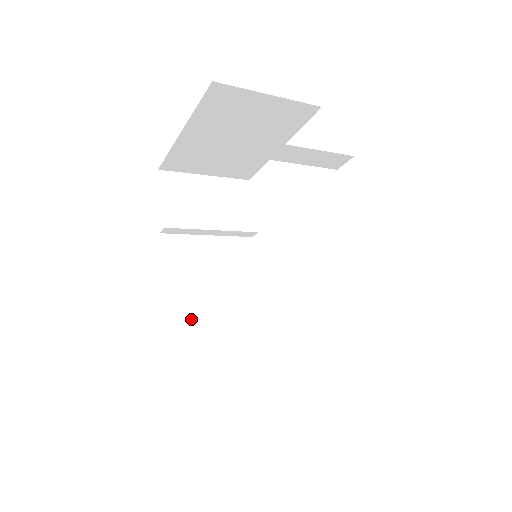
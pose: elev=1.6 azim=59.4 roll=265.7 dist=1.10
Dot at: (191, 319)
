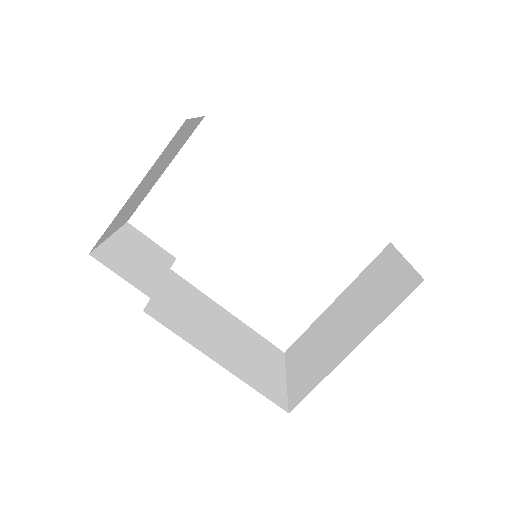
Dot at: (226, 355)
